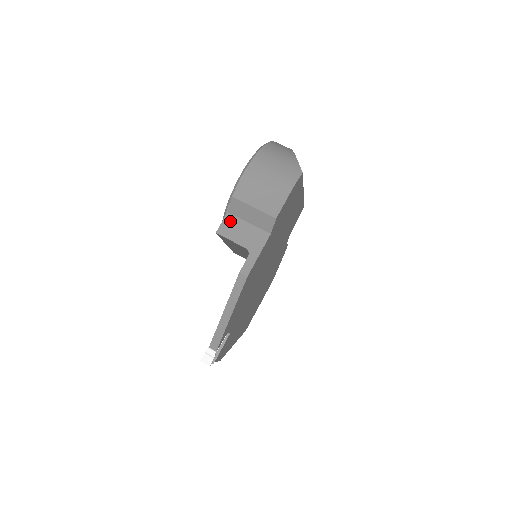
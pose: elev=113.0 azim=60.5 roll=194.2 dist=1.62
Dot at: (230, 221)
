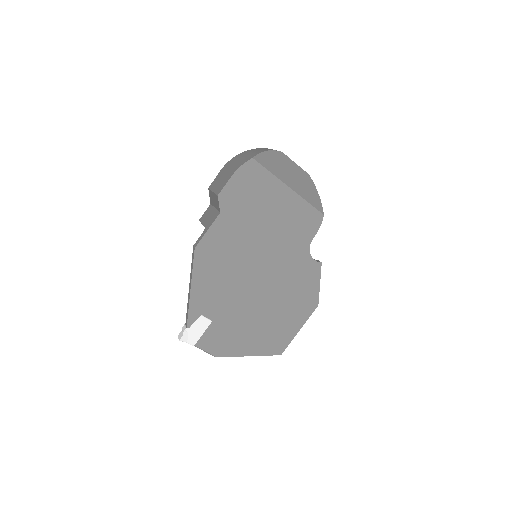
Dot at: (208, 210)
